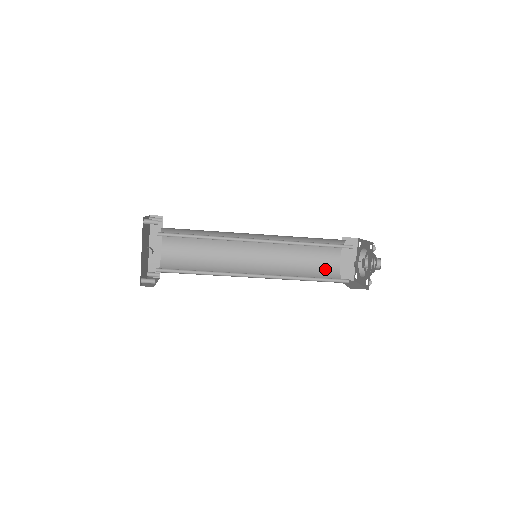
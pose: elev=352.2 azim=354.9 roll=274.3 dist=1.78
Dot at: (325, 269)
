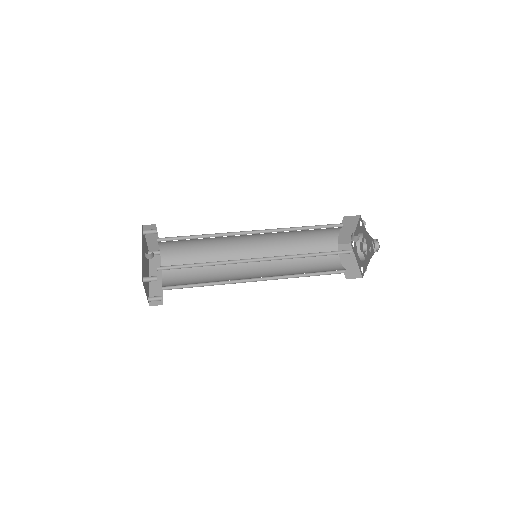
Dot at: (329, 269)
